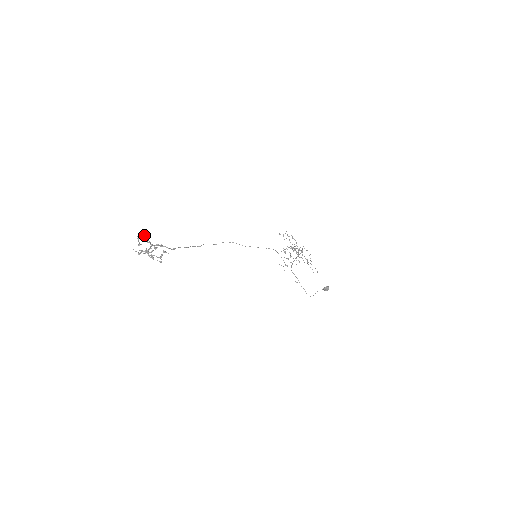
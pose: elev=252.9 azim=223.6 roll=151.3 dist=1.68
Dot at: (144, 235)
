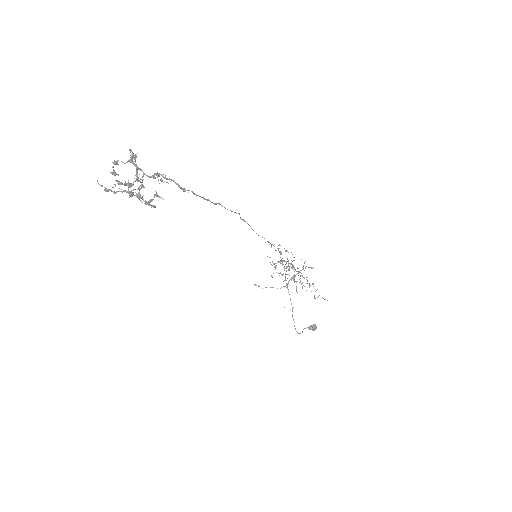
Dot at: (133, 155)
